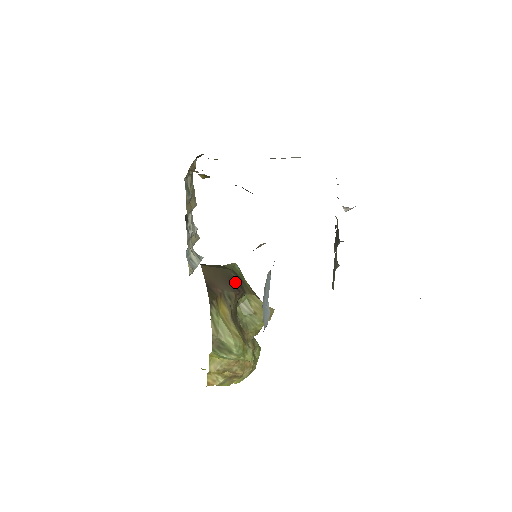
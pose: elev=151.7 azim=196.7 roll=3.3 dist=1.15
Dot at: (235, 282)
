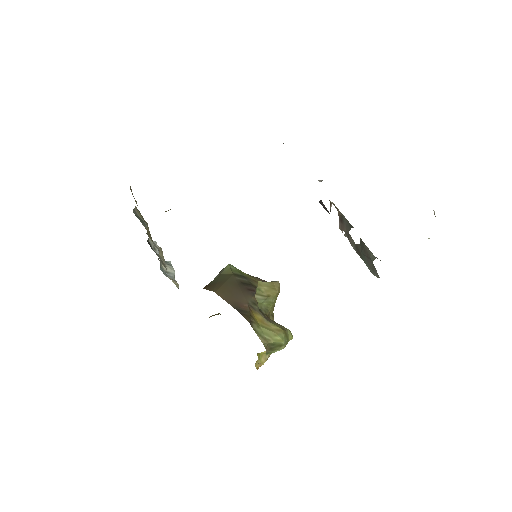
Dot at: (245, 285)
